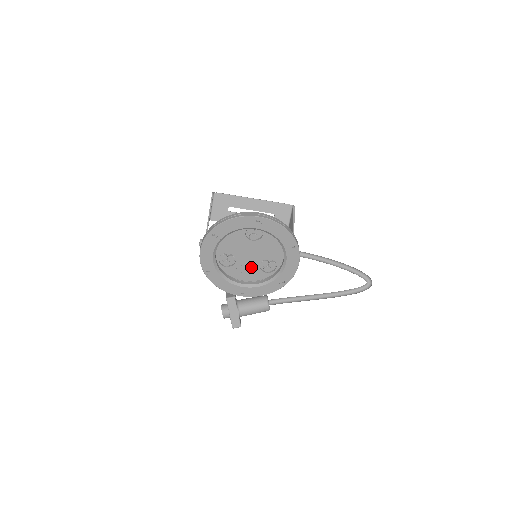
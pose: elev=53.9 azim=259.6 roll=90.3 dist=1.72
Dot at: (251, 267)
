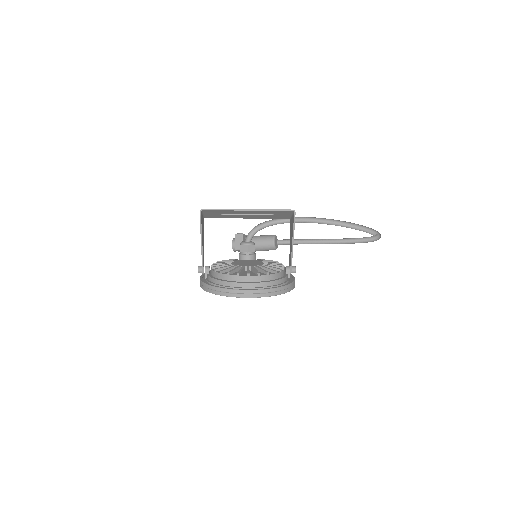
Dot at: occluded
